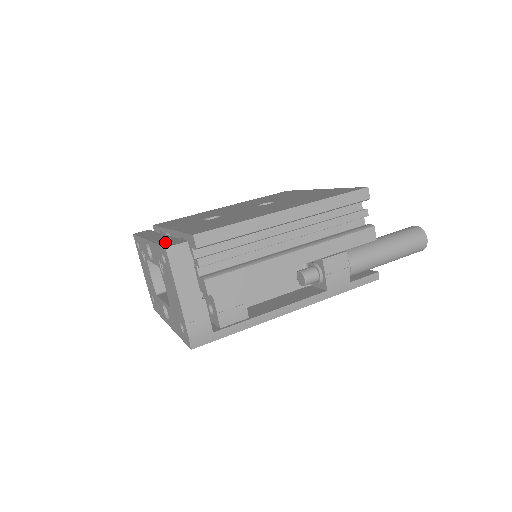
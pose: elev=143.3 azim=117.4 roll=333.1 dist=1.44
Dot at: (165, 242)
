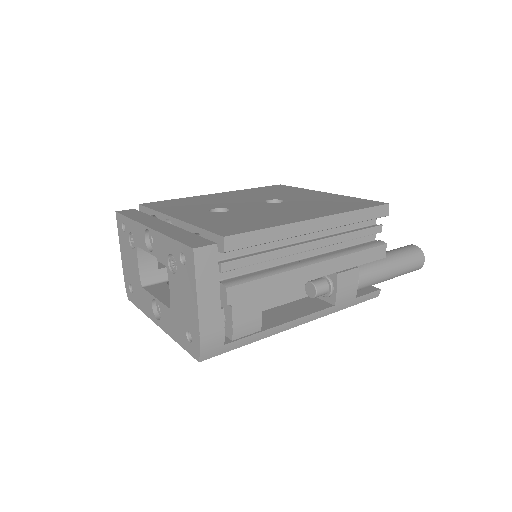
Dot at: (184, 238)
